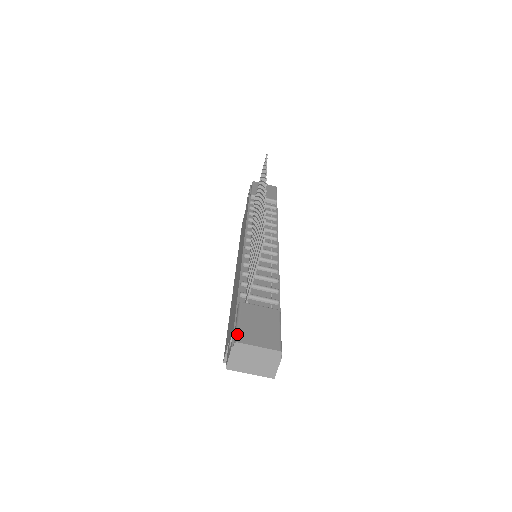
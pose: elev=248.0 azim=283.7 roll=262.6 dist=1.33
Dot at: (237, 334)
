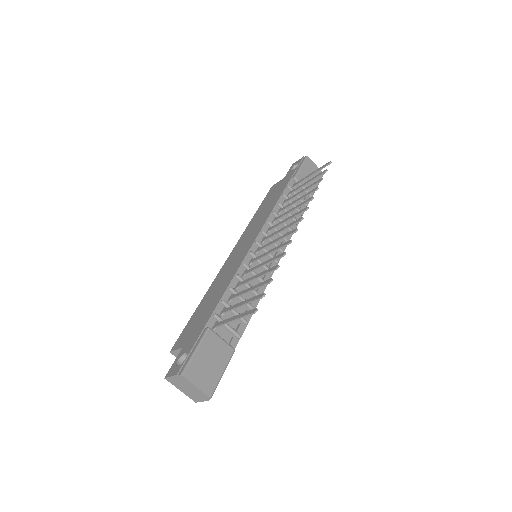
Dot at: (187, 367)
